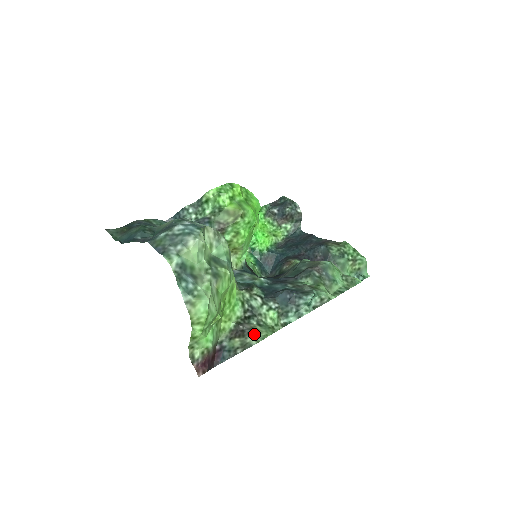
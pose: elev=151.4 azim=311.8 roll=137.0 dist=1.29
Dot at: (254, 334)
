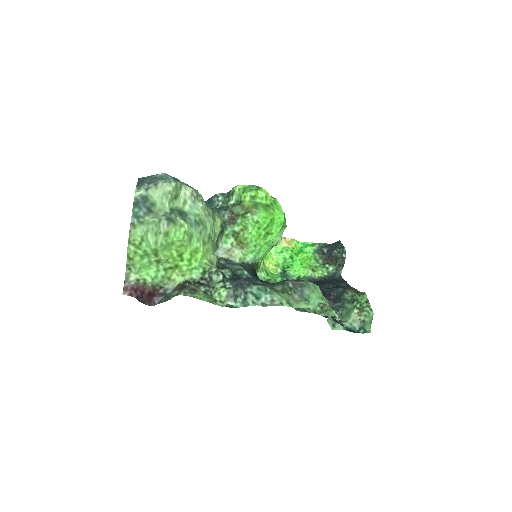
Dot at: (190, 292)
